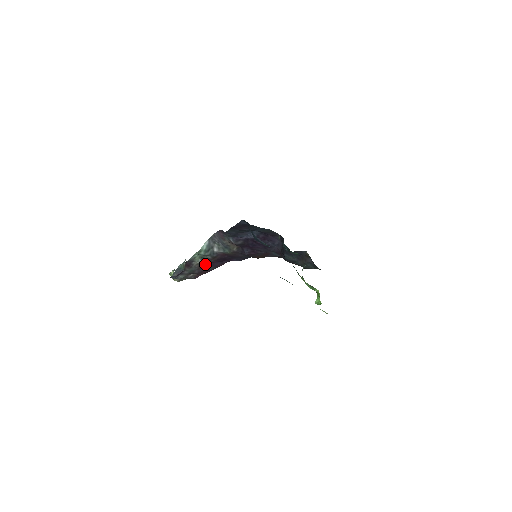
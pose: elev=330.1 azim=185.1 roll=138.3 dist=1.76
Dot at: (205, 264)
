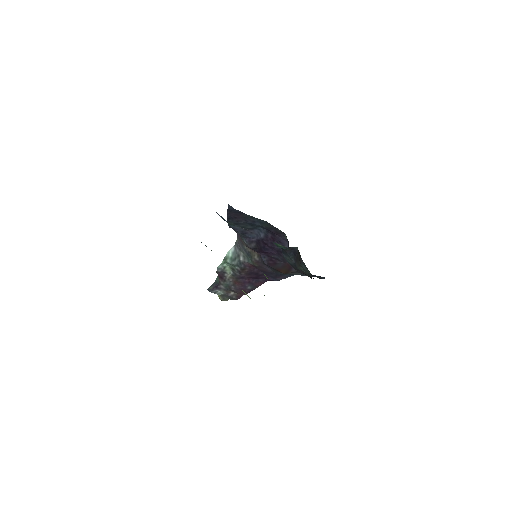
Dot at: (239, 279)
